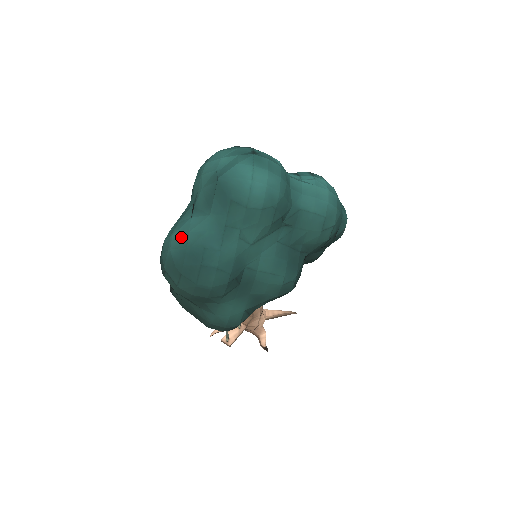
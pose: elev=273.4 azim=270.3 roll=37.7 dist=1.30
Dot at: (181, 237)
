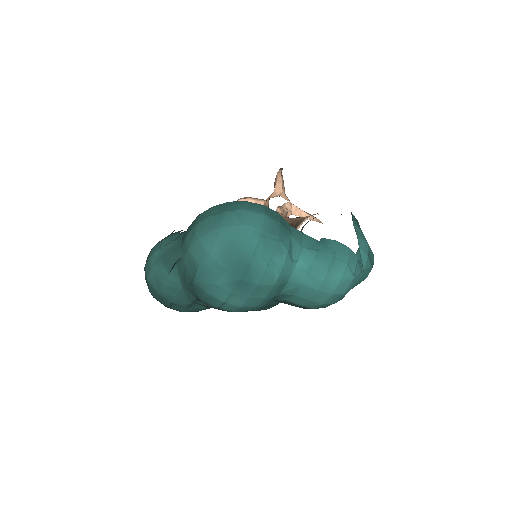
Dot at: (157, 281)
